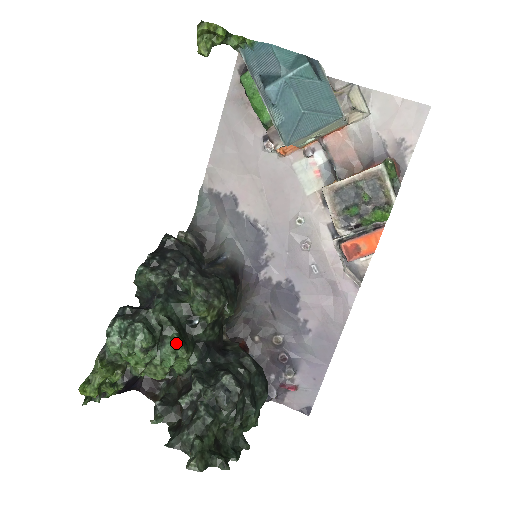
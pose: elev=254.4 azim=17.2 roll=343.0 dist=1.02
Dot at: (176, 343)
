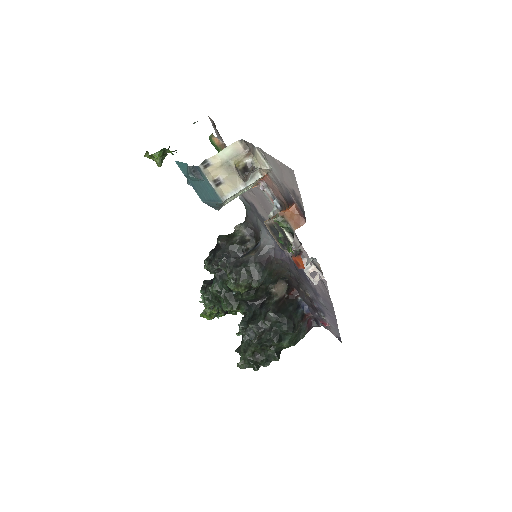
Dot at: (224, 305)
